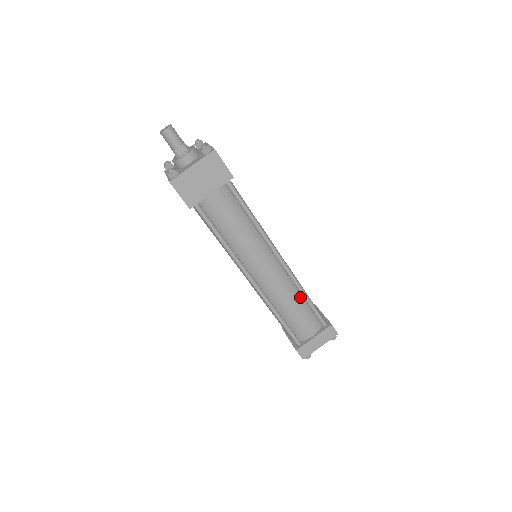
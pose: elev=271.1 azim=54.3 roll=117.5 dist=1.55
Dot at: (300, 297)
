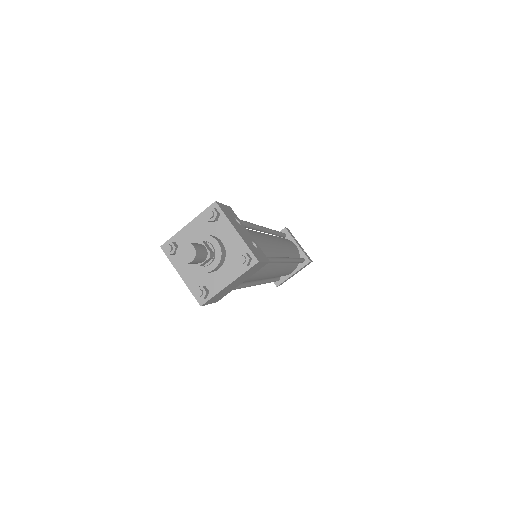
Dot at: (291, 263)
